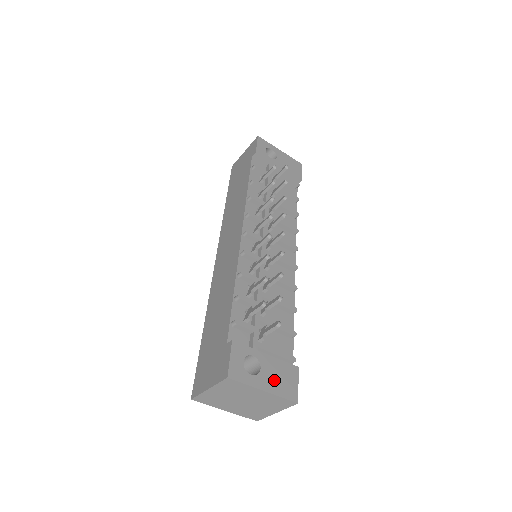
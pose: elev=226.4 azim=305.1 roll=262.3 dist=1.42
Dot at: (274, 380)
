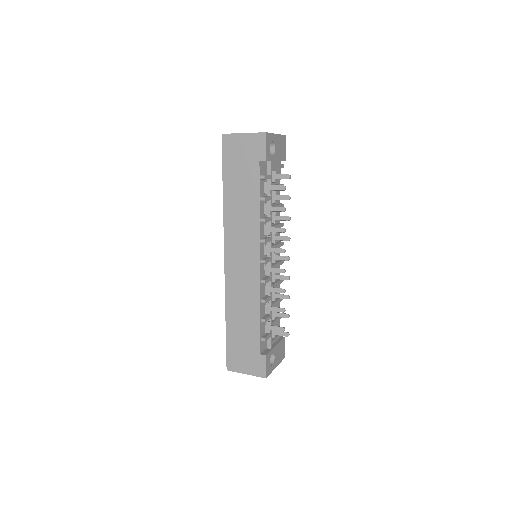
Dot at: (278, 357)
